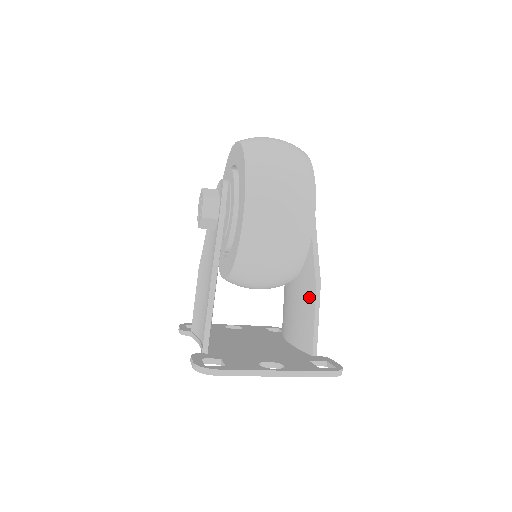
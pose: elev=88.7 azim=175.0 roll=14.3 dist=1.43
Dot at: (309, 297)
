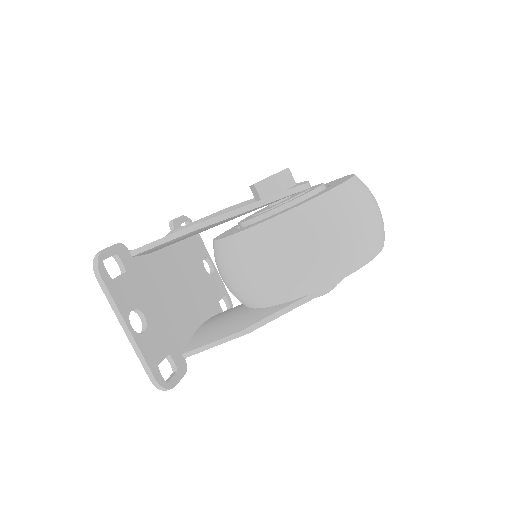
Dot at: (234, 327)
